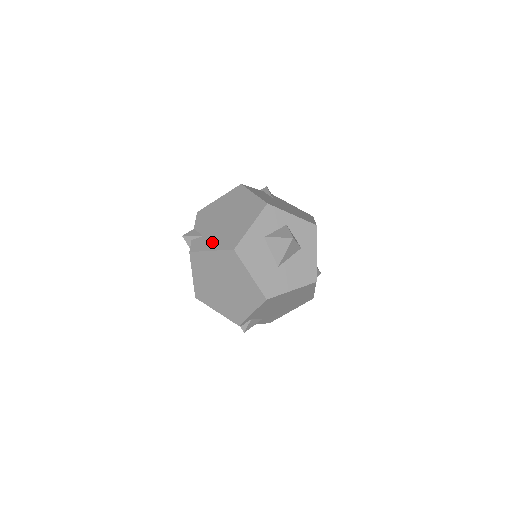
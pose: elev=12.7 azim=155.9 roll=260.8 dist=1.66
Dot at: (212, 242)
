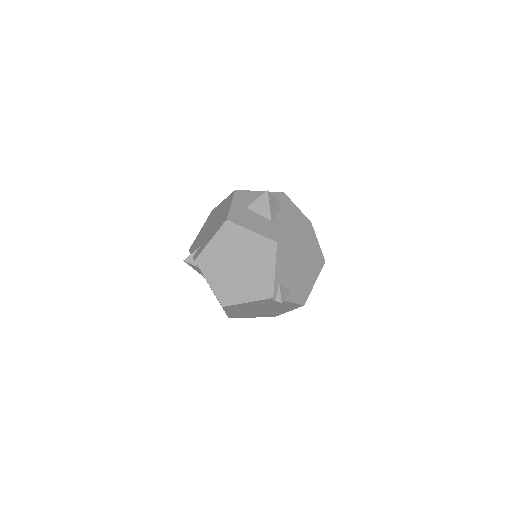
Dot at: (208, 238)
